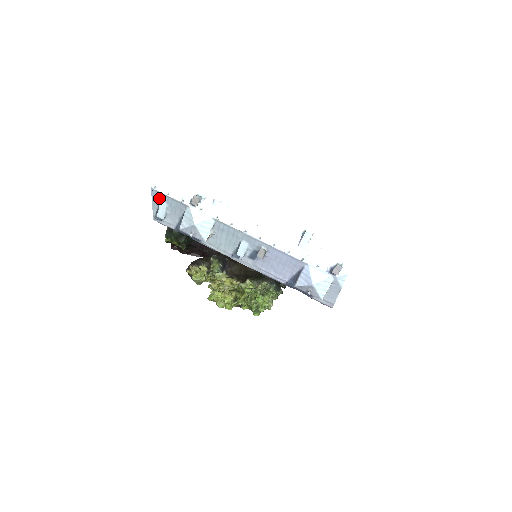
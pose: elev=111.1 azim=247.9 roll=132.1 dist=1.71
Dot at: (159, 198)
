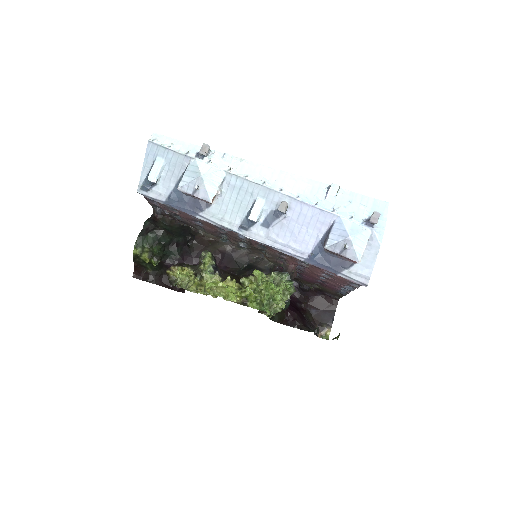
Dot at: (155, 154)
